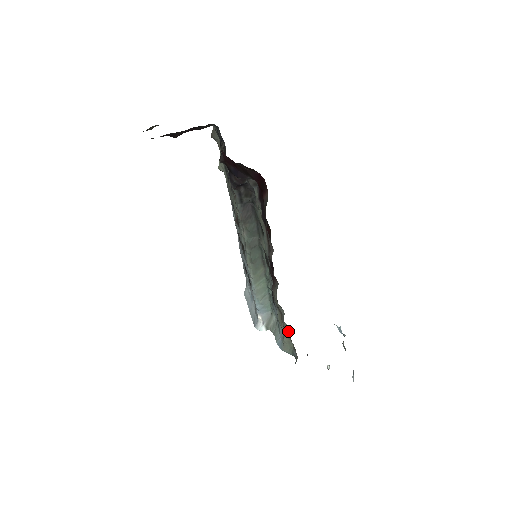
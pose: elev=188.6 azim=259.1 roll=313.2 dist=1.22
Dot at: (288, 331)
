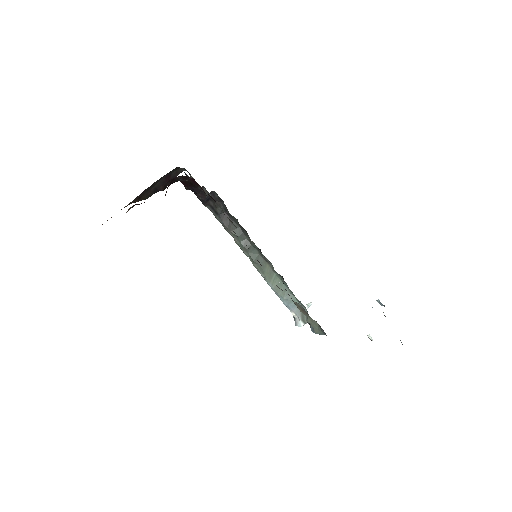
Dot at: (303, 310)
